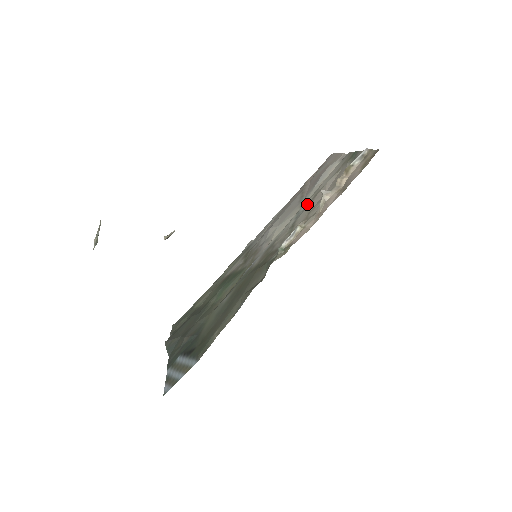
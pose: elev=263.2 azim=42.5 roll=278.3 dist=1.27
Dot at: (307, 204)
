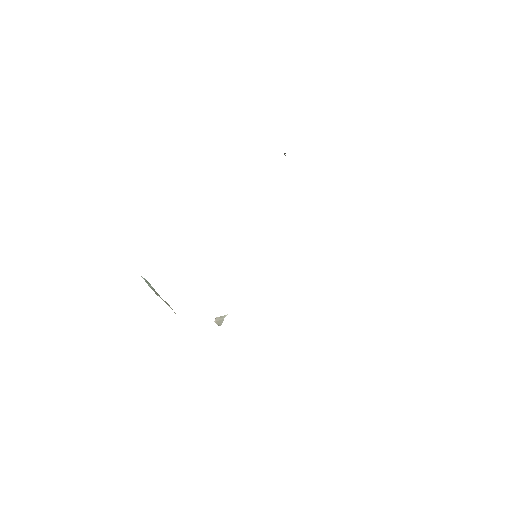
Dot at: occluded
